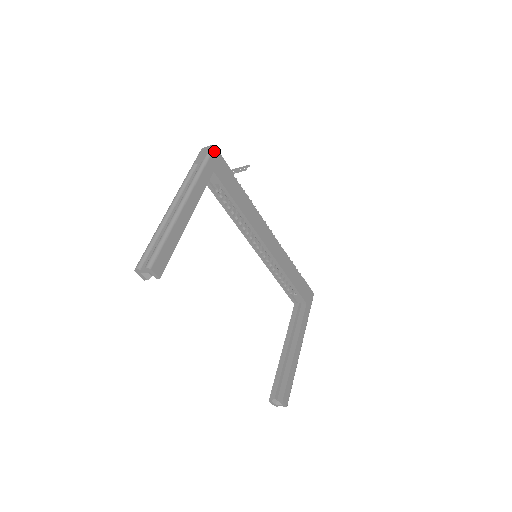
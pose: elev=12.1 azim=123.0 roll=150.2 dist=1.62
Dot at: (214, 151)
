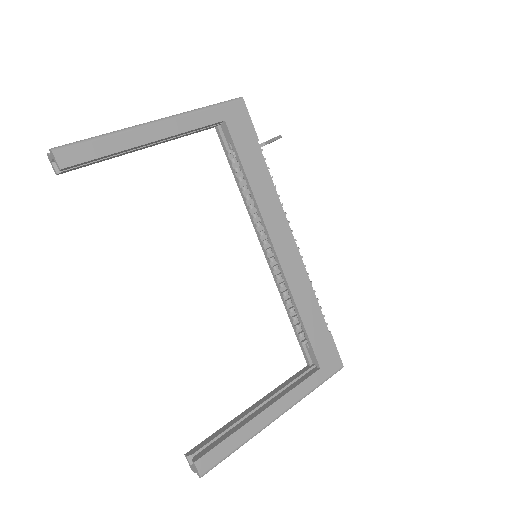
Dot at: (239, 102)
